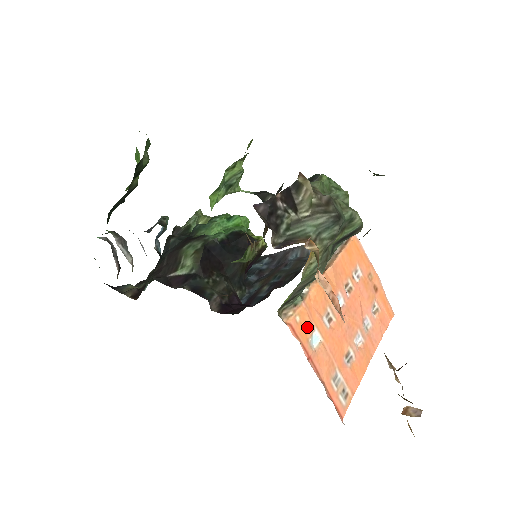
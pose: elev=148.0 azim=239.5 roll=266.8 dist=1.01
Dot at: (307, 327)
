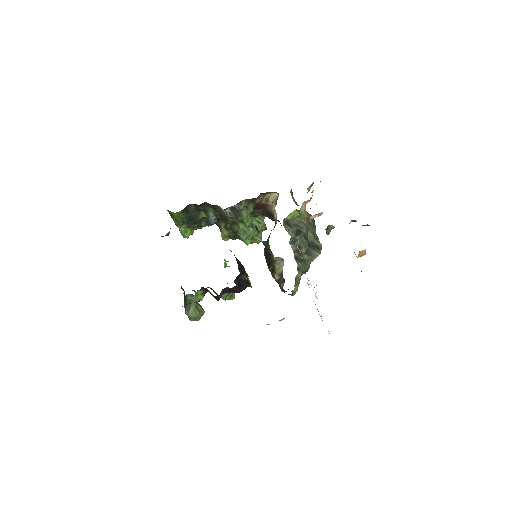
Dot at: occluded
